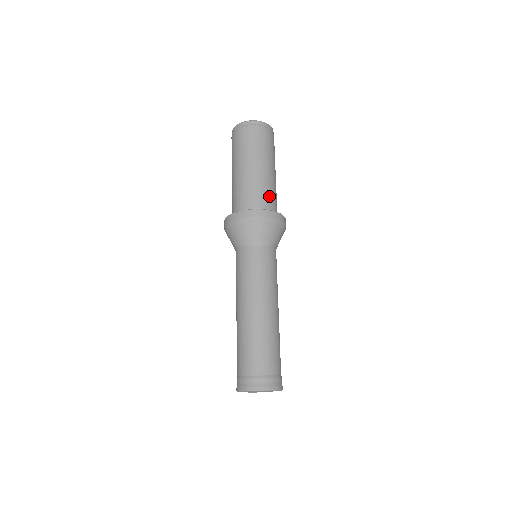
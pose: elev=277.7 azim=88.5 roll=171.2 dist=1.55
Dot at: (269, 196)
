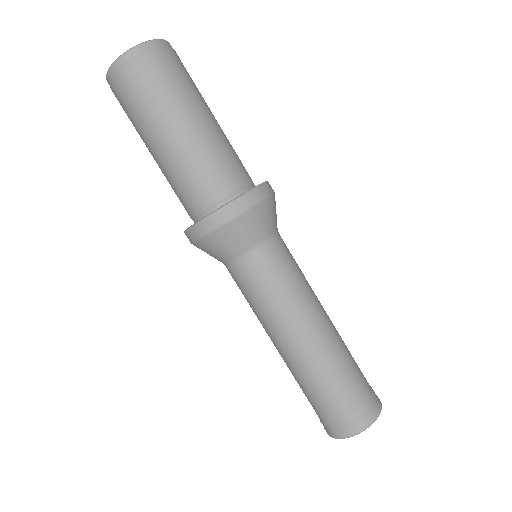
Dot at: (235, 163)
